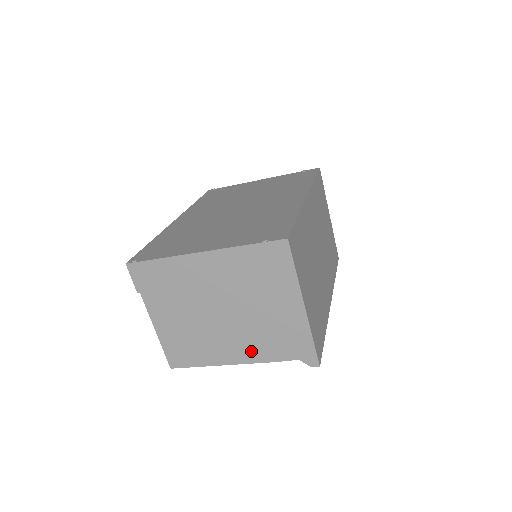
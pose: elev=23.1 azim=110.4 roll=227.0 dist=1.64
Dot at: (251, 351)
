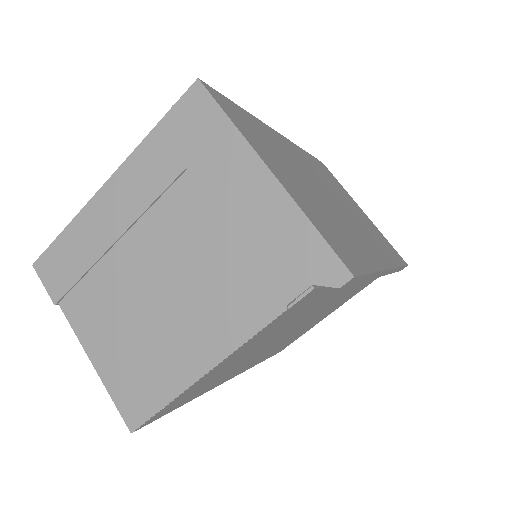
Dot at: (231, 317)
